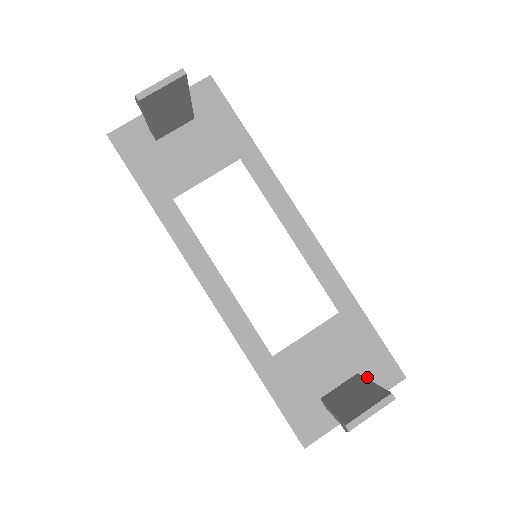
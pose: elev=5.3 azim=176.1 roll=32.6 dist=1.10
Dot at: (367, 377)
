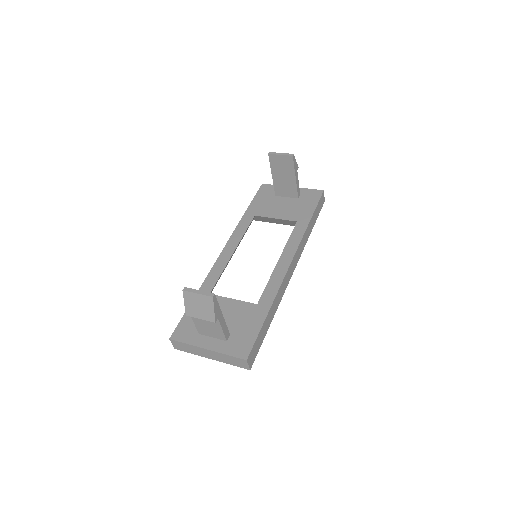
Dot at: (231, 340)
